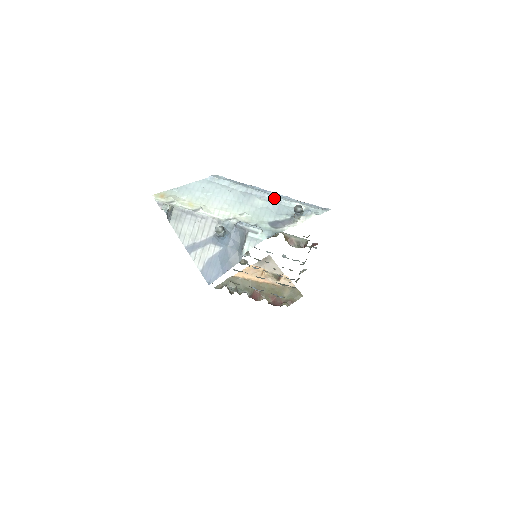
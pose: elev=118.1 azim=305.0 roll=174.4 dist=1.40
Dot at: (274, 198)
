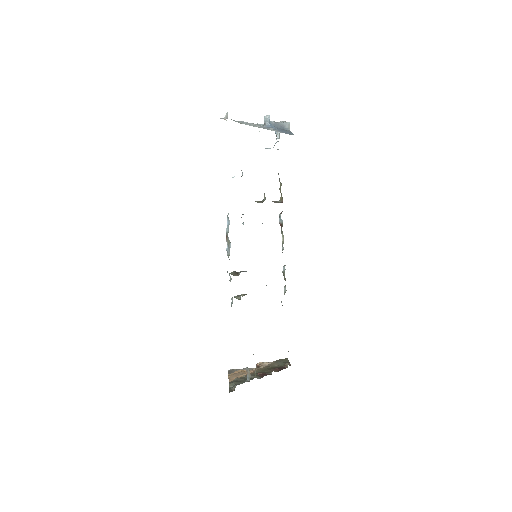
Dot at: occluded
